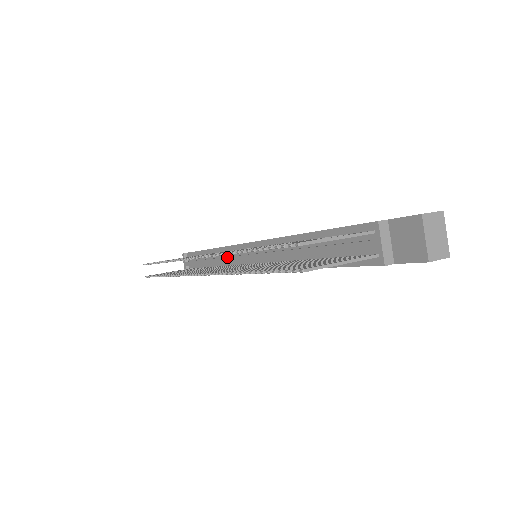
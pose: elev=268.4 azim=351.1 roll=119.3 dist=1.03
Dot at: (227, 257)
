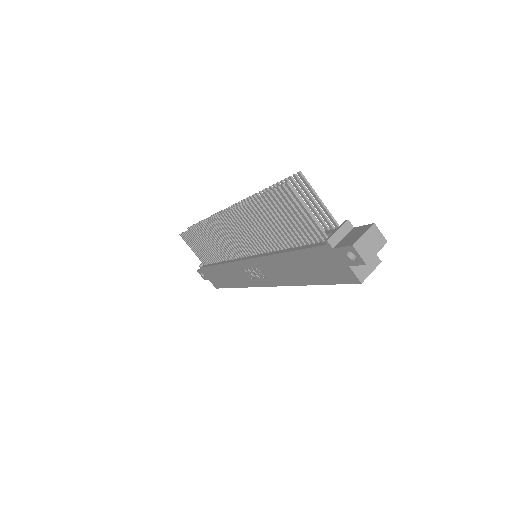
Dot at: occluded
